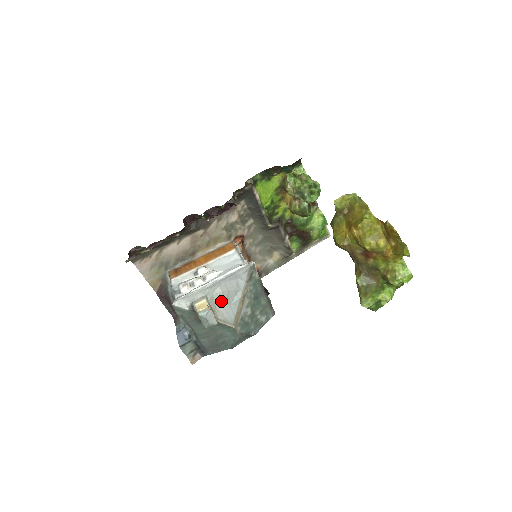
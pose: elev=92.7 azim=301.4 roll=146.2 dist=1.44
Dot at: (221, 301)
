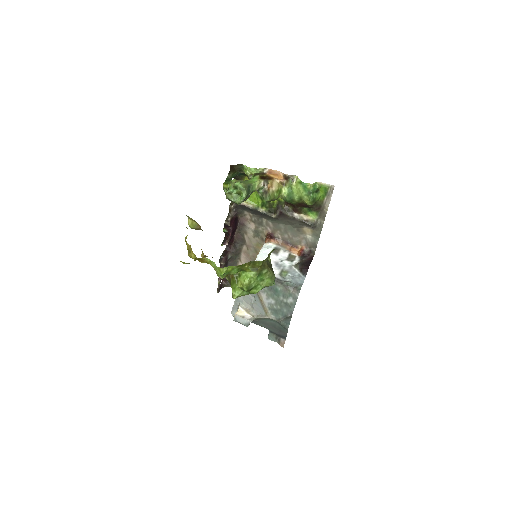
Dot at: (250, 302)
